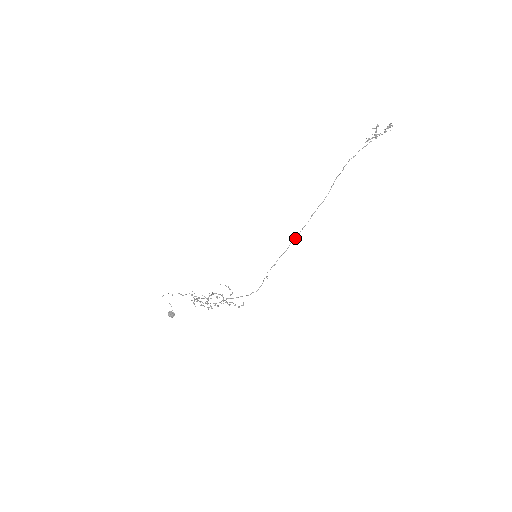
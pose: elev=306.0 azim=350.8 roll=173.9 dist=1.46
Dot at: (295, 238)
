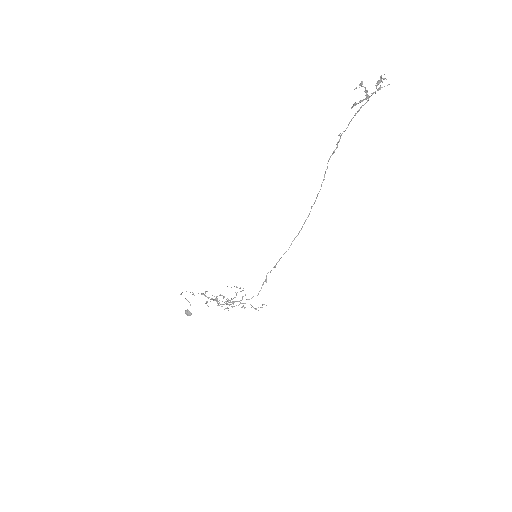
Dot at: (297, 235)
